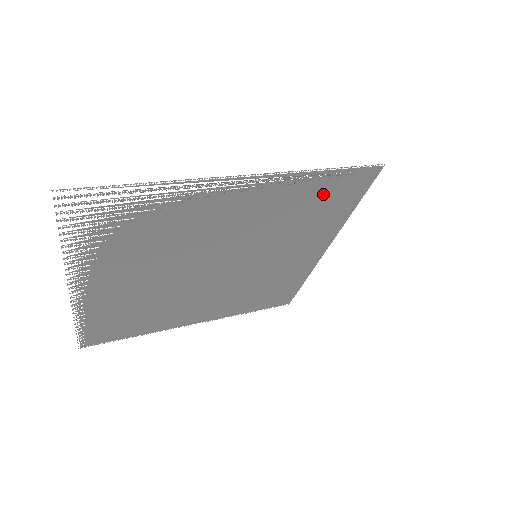
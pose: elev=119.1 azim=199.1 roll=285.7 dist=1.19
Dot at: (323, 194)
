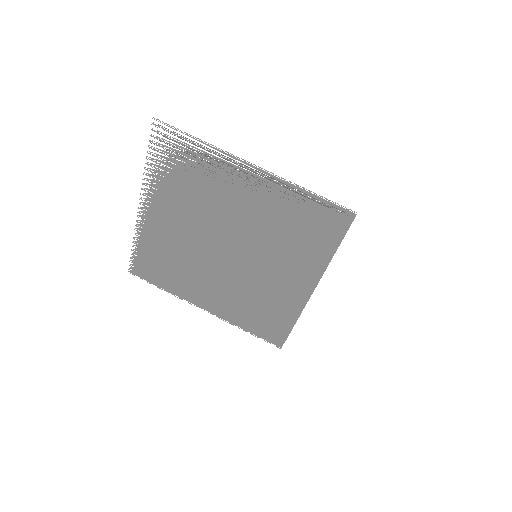
Dot at: (308, 217)
